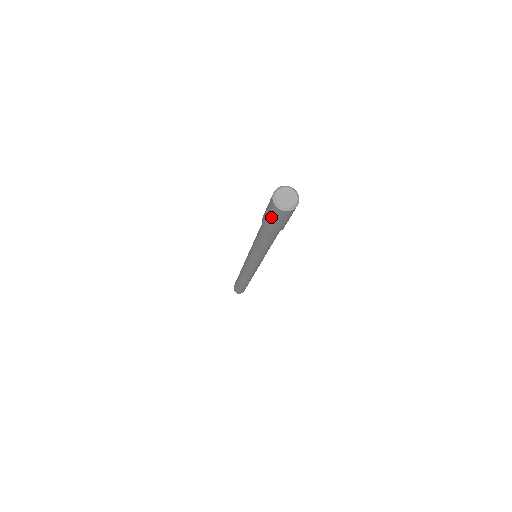
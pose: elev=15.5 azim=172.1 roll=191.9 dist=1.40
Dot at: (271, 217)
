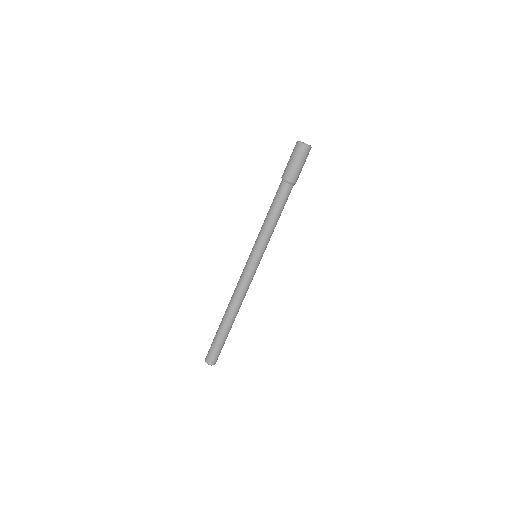
Dot at: (290, 158)
